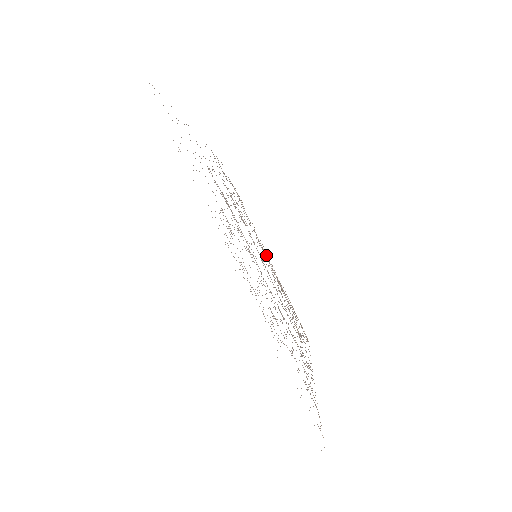
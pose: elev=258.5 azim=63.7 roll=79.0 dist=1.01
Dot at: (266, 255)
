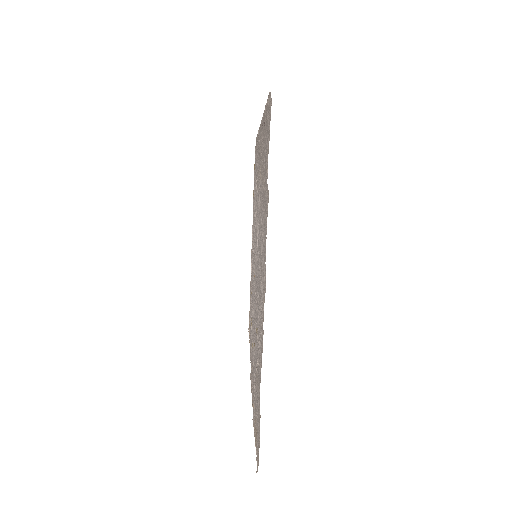
Dot at: occluded
